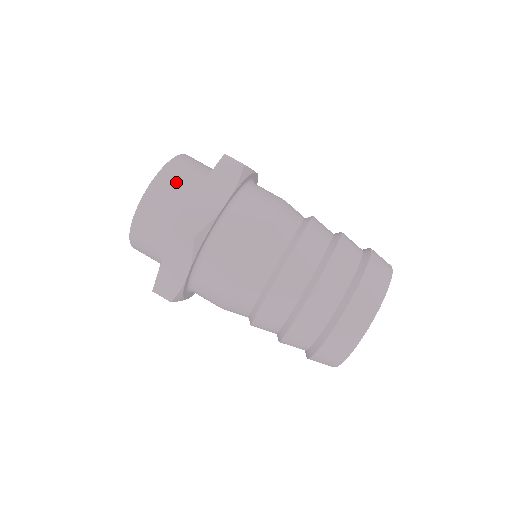
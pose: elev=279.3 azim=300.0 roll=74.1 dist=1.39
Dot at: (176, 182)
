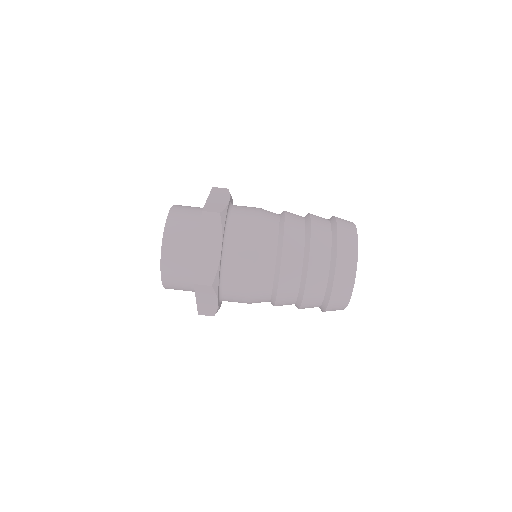
Dot at: (178, 244)
